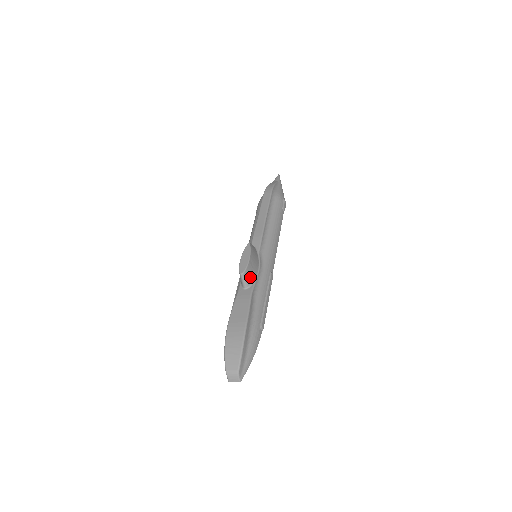
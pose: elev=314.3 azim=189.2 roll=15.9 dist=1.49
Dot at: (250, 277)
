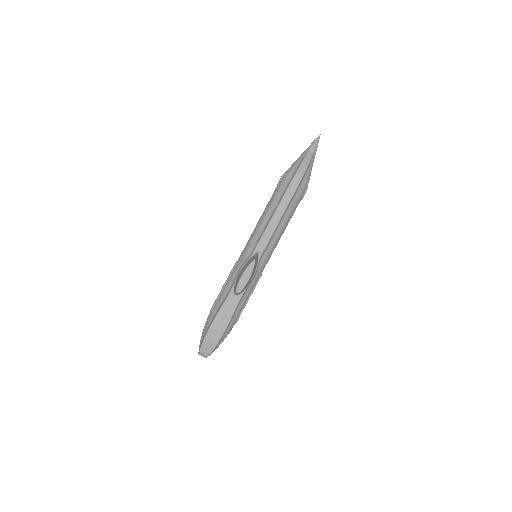
Dot at: (243, 290)
